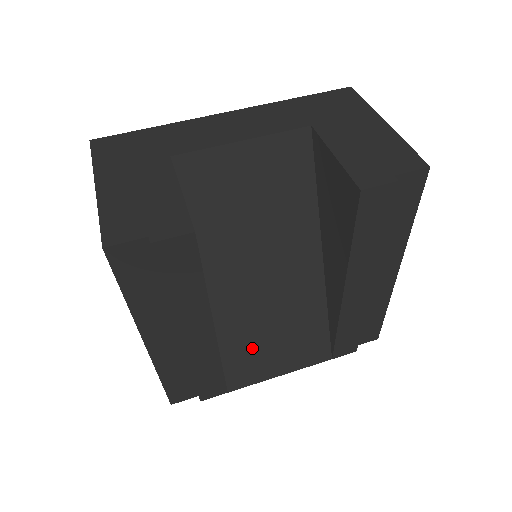
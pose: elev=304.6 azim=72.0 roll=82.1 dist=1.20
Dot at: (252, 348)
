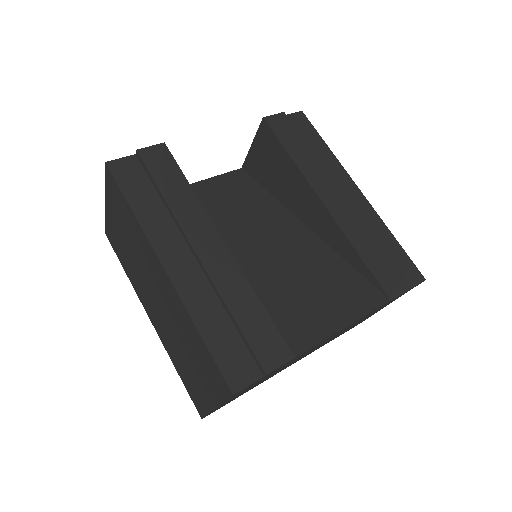
Dot at: (291, 303)
